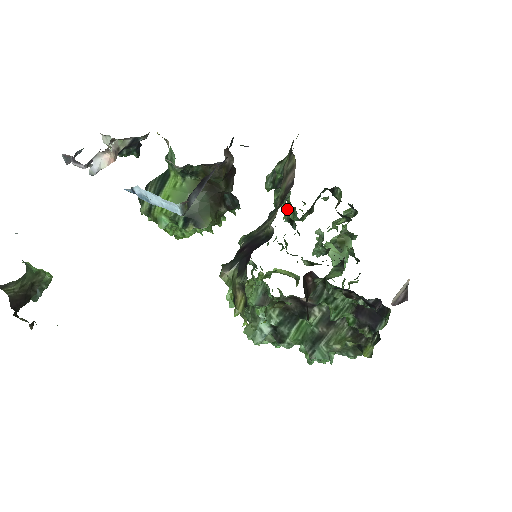
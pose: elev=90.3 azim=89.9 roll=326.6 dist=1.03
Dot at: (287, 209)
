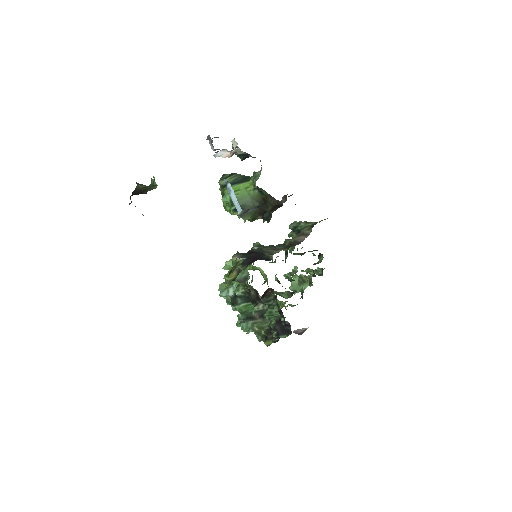
Dot at: occluded
